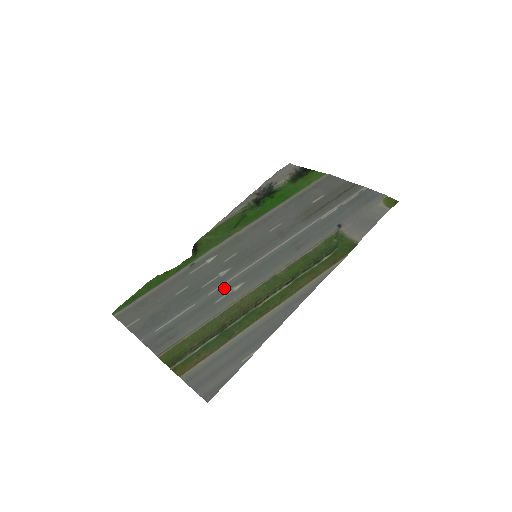
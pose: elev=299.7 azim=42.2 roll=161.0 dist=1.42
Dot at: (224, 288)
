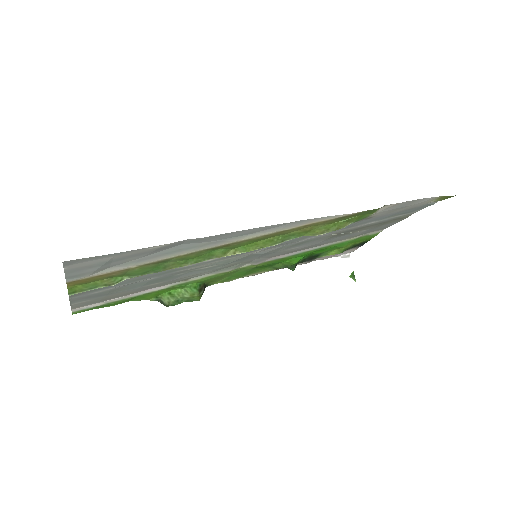
Dot at: (197, 265)
